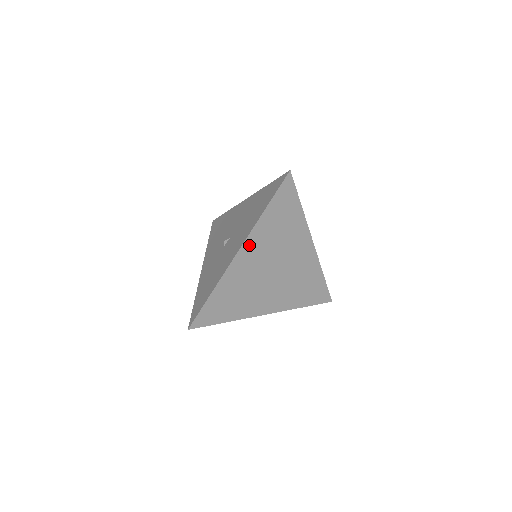
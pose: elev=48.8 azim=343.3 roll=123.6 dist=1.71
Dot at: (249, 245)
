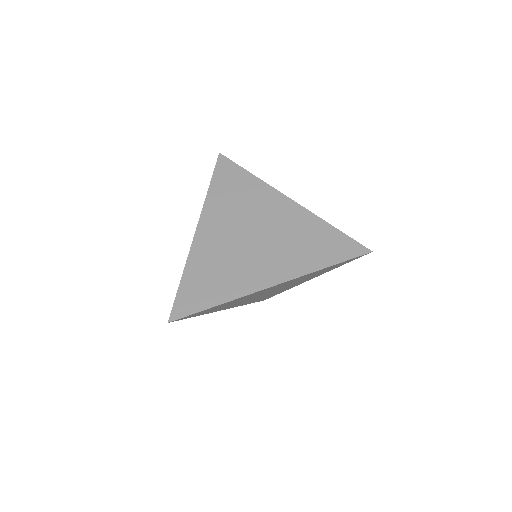
Dot at: (207, 221)
